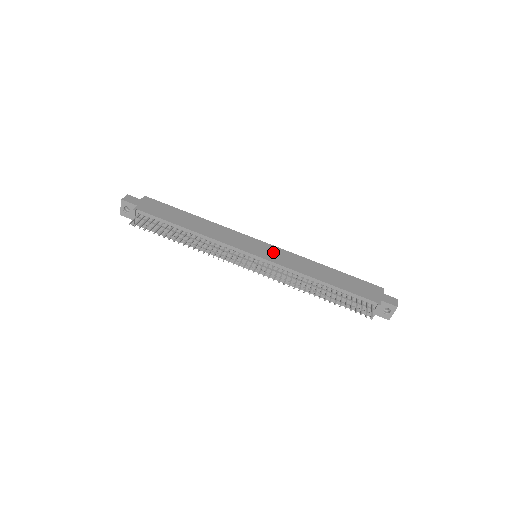
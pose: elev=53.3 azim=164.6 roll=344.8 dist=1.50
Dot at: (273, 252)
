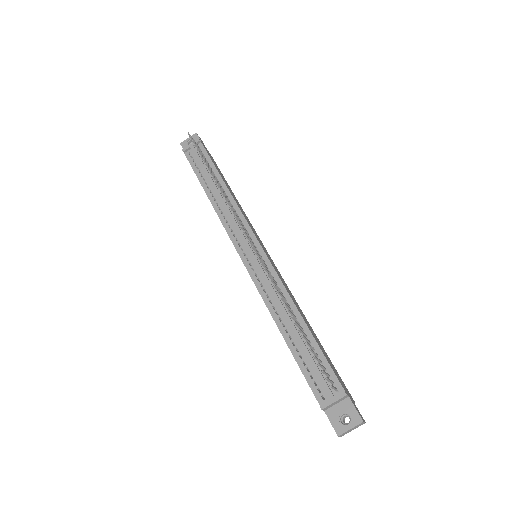
Dot at: occluded
